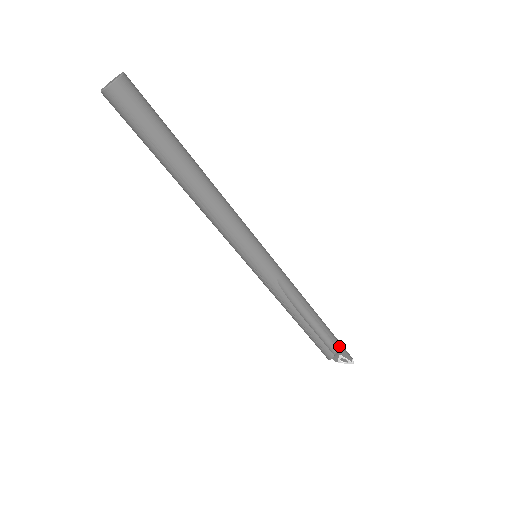
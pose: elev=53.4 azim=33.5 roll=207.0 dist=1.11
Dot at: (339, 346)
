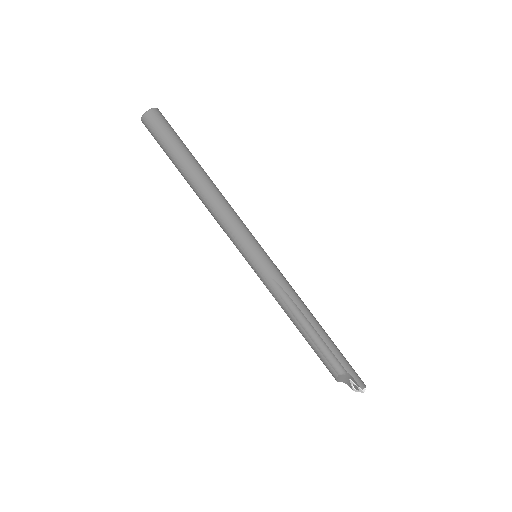
Dot at: (344, 366)
